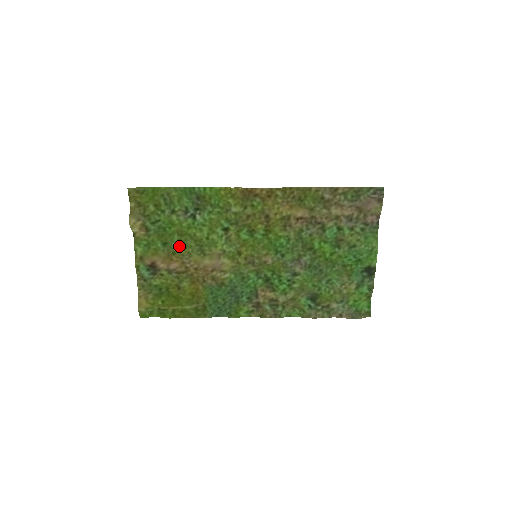
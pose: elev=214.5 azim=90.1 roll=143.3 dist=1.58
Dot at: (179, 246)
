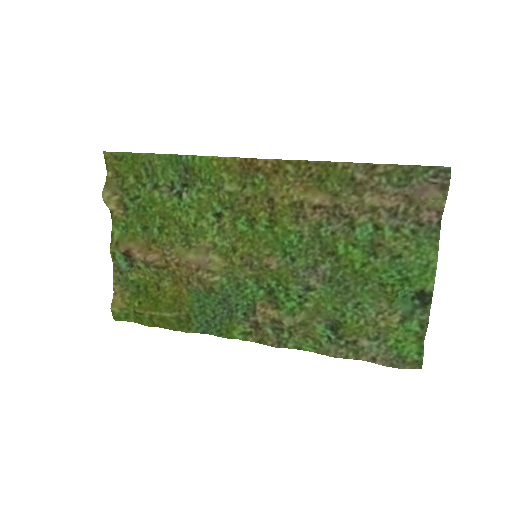
Dot at: (161, 232)
